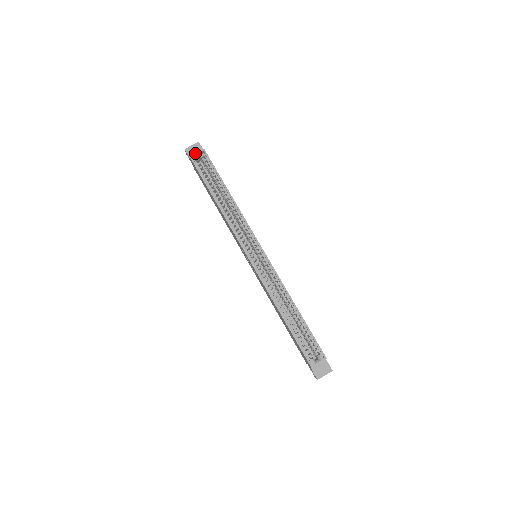
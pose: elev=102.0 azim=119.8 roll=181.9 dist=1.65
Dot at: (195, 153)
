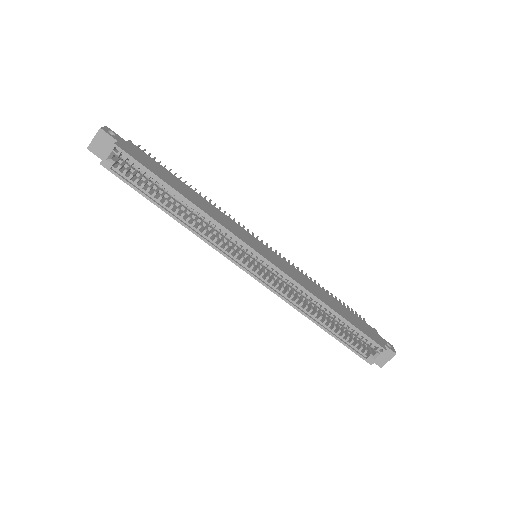
Dot at: occluded
